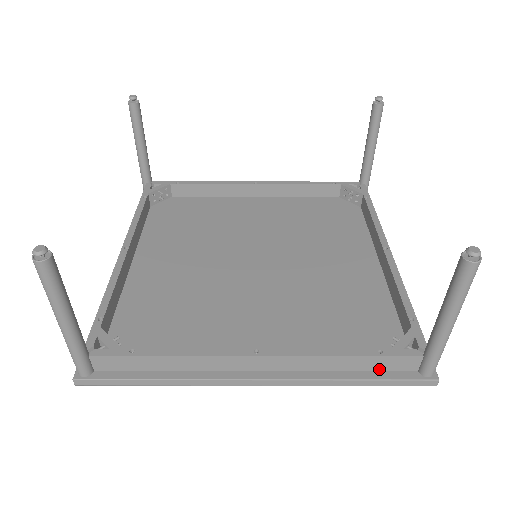
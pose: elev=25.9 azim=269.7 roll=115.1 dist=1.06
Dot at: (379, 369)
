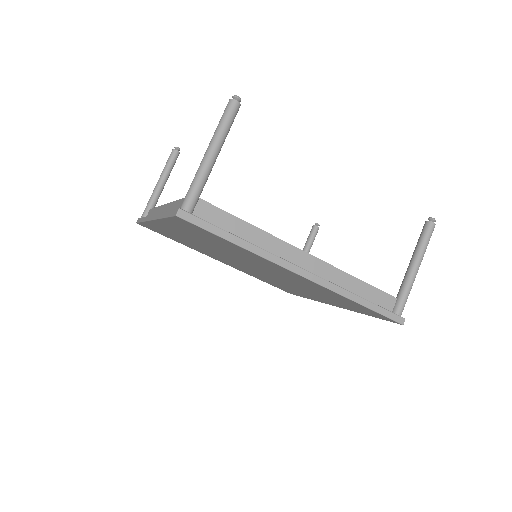
Dot at: (372, 301)
